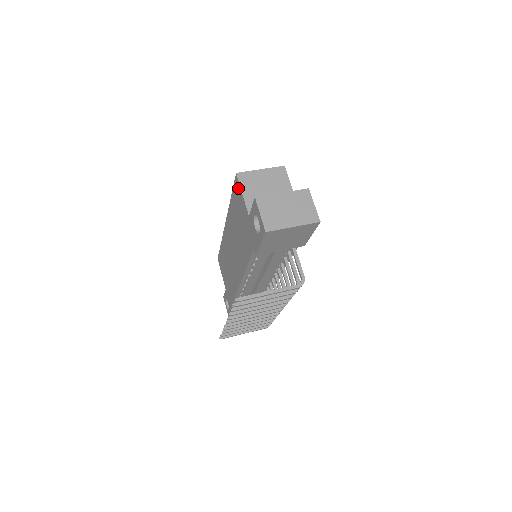
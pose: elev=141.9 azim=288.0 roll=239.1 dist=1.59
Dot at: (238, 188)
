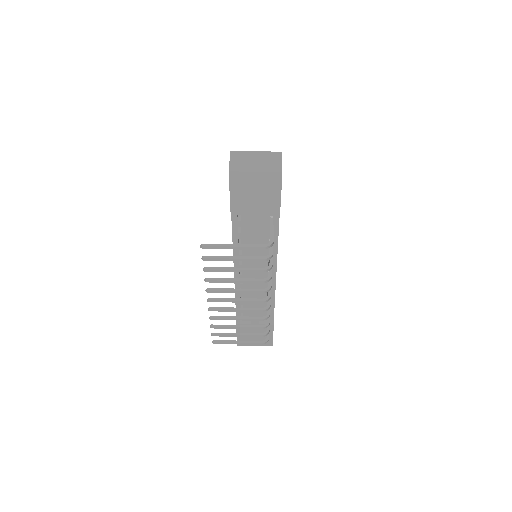
Dot at: occluded
